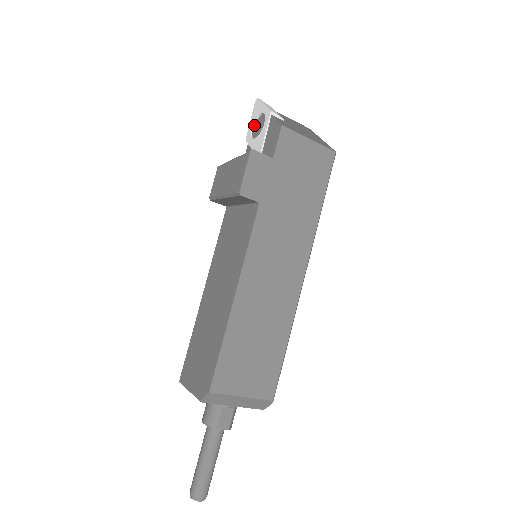
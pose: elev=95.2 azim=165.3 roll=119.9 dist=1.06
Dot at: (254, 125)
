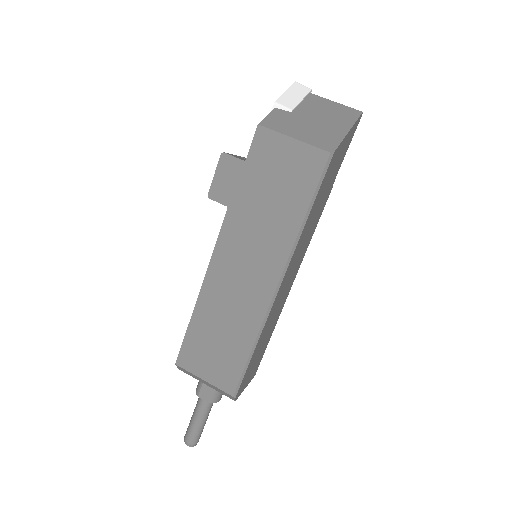
Dot at: occluded
